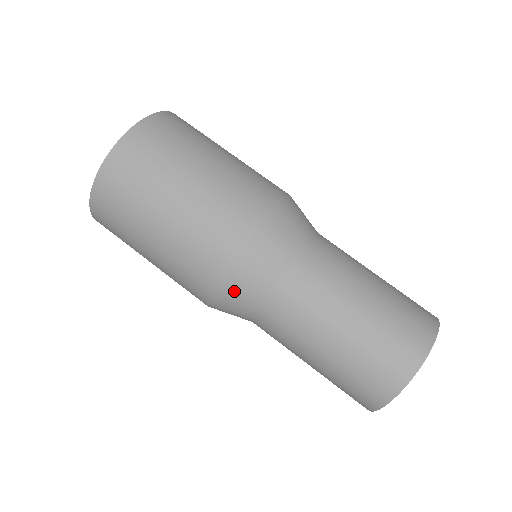
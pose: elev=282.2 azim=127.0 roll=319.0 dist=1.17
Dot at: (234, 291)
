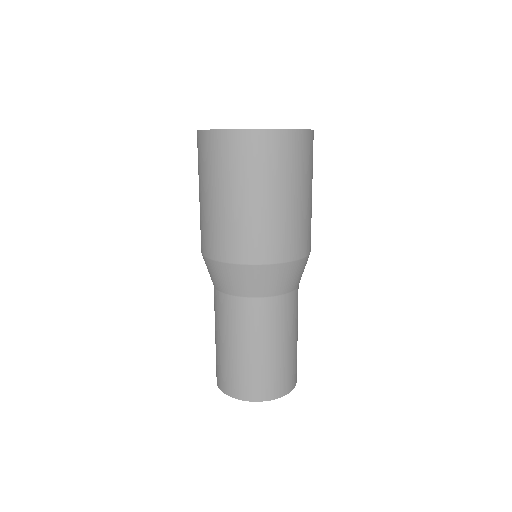
Dot at: (223, 274)
